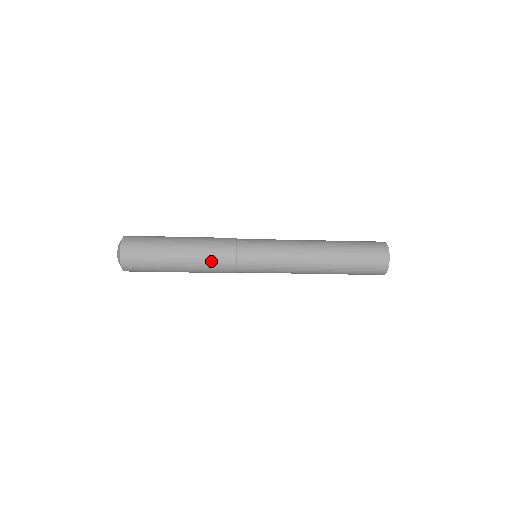
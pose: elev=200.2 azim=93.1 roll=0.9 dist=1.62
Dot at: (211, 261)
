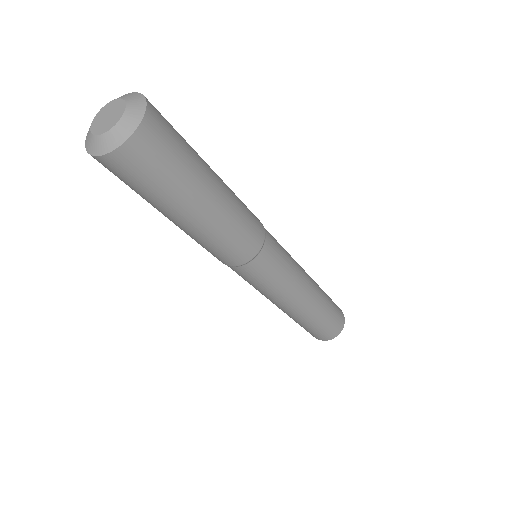
Dot at: (217, 248)
